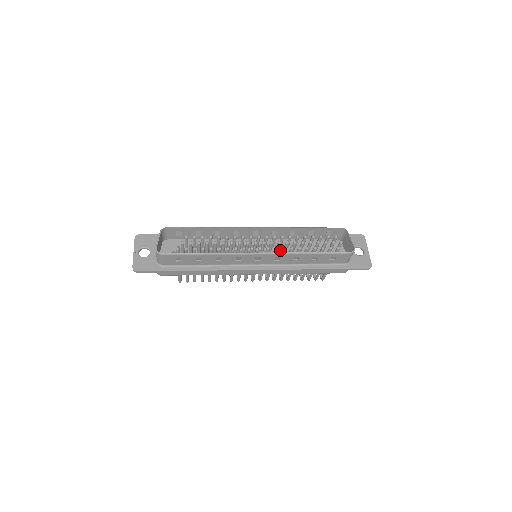
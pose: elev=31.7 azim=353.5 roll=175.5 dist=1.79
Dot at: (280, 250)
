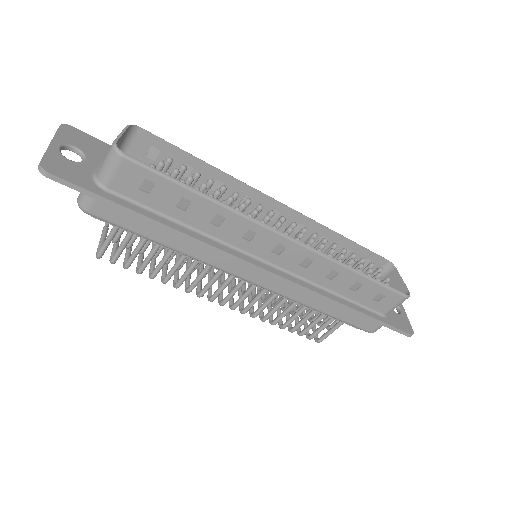
Dot at: occluded
